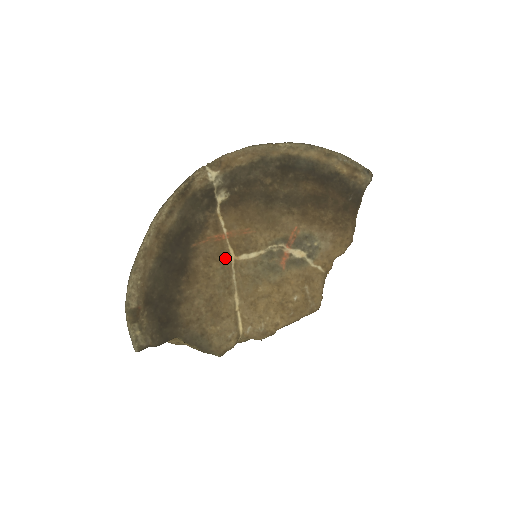
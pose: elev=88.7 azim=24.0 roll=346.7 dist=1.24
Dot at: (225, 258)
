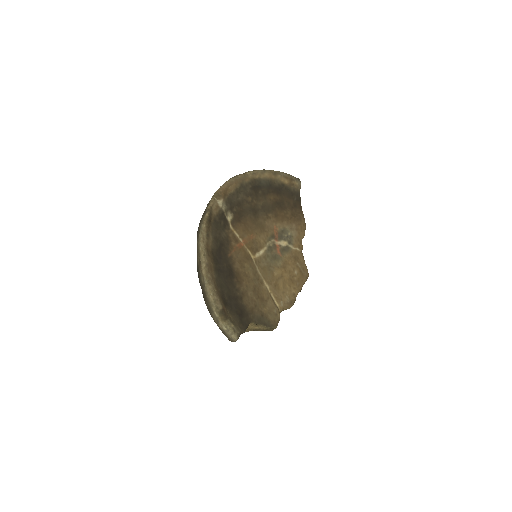
Dot at: (249, 259)
